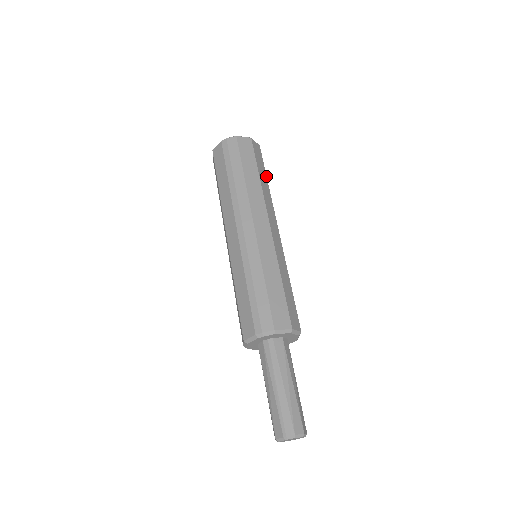
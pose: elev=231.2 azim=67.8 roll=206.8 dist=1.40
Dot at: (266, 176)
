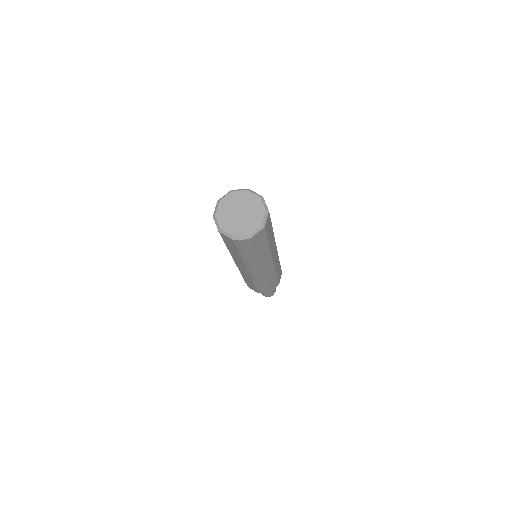
Dot at: (272, 228)
